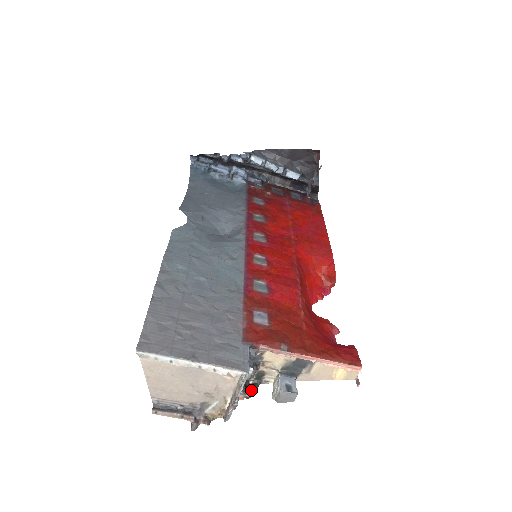
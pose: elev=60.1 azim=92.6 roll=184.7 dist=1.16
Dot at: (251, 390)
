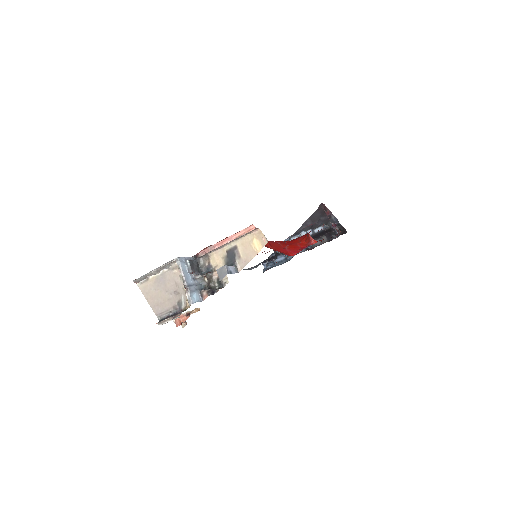
Dot at: (214, 291)
